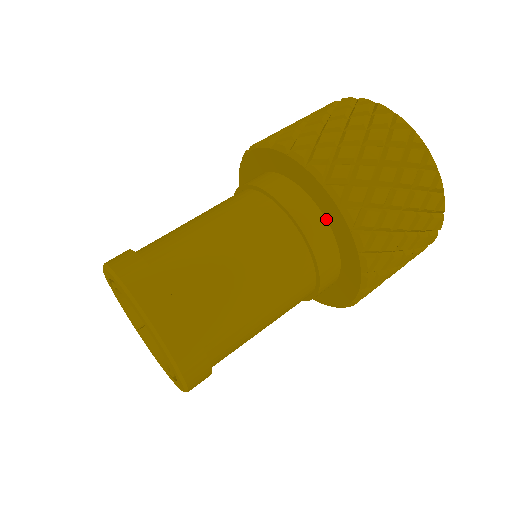
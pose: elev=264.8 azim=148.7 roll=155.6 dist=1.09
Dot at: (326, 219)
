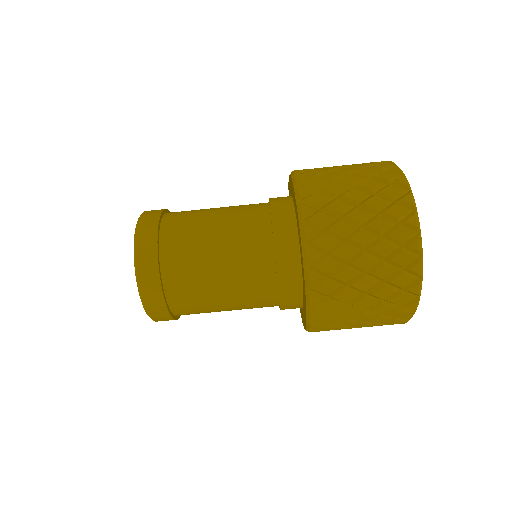
Dot at: (298, 235)
